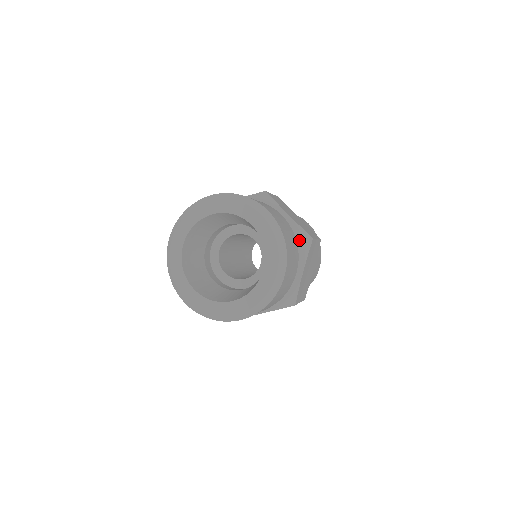
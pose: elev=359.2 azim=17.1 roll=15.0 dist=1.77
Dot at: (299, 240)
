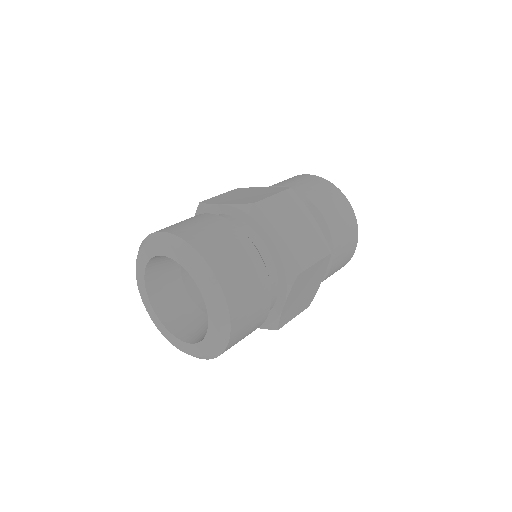
Dot at: (245, 217)
